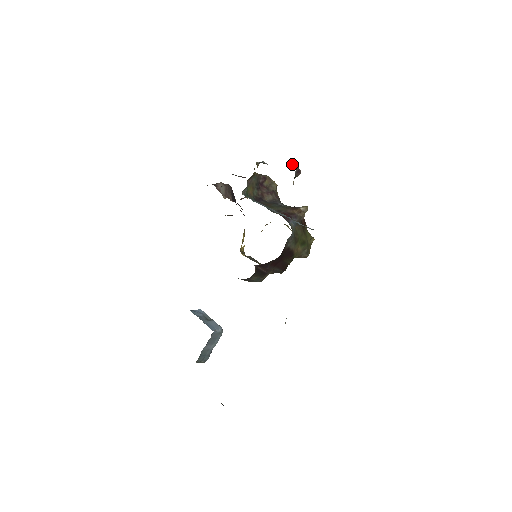
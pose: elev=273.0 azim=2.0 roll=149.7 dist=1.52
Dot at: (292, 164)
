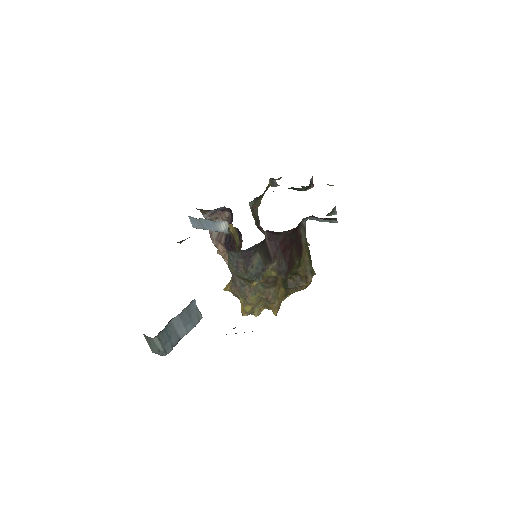
Dot at: occluded
